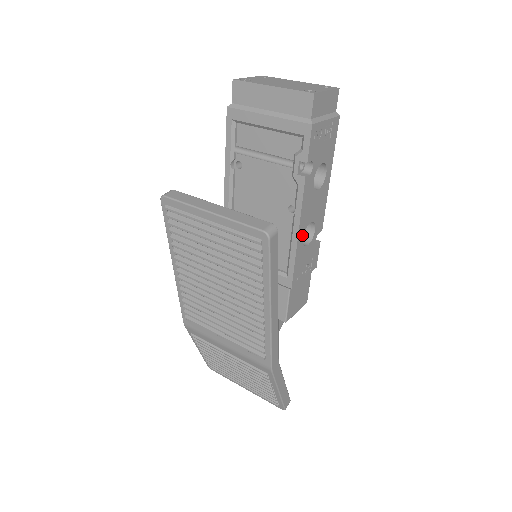
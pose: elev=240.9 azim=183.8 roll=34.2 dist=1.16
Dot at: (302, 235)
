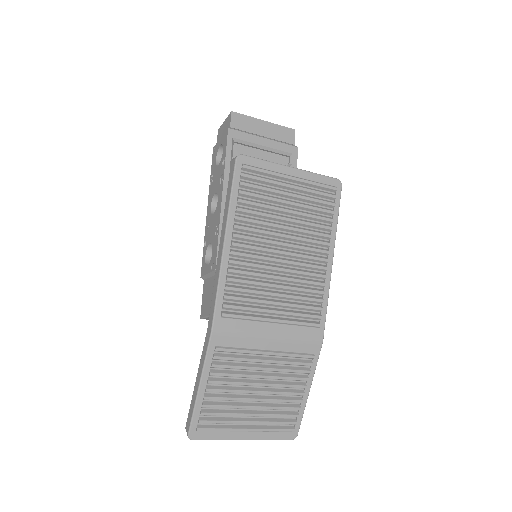
Dot at: occluded
